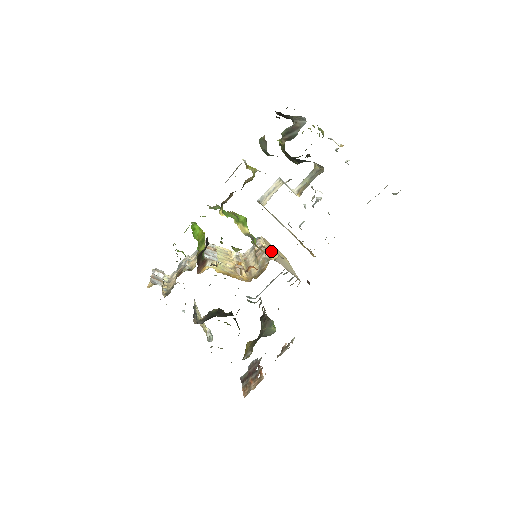
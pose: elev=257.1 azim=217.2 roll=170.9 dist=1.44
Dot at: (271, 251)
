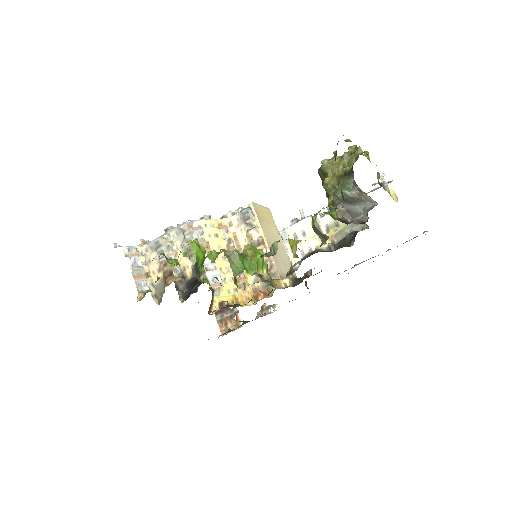
Dot at: (270, 245)
